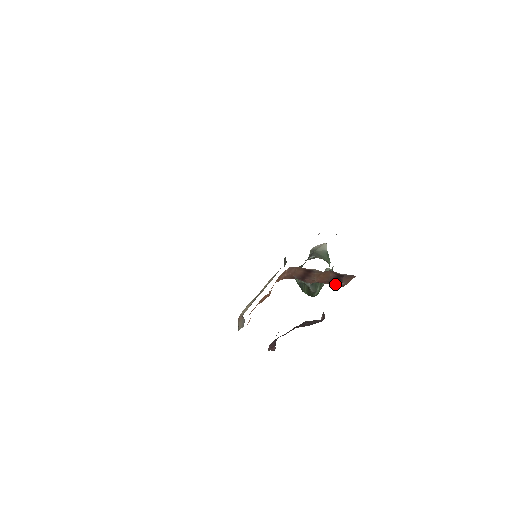
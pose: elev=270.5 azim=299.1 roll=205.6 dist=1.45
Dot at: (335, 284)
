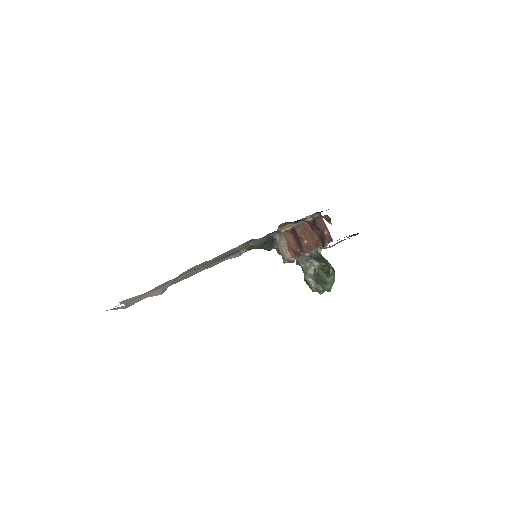
Dot at: (325, 240)
